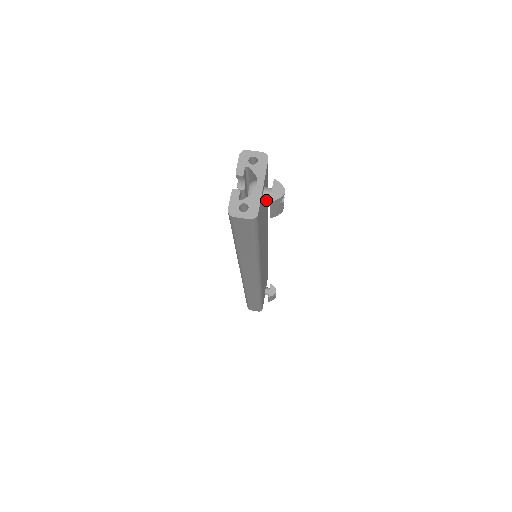
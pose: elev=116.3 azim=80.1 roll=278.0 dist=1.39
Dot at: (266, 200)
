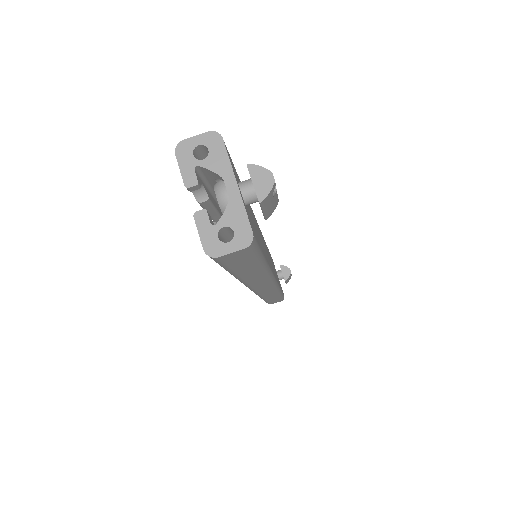
Dot at: (250, 202)
